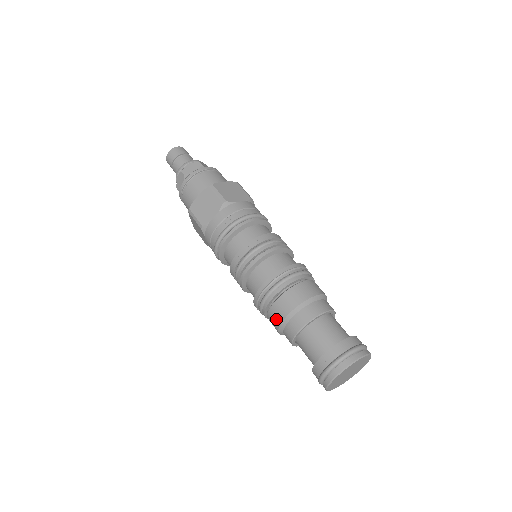
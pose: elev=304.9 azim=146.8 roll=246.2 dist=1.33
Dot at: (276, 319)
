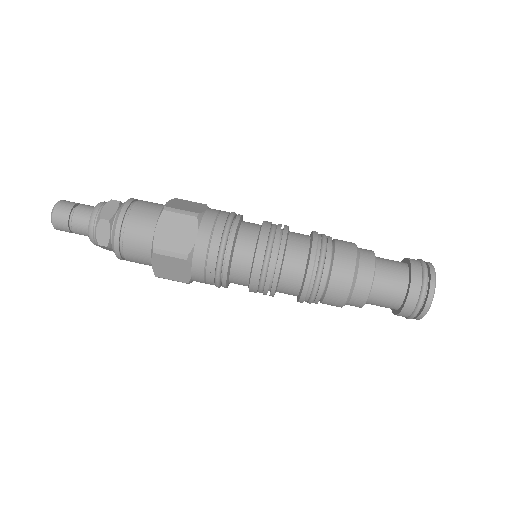
Dot at: occluded
